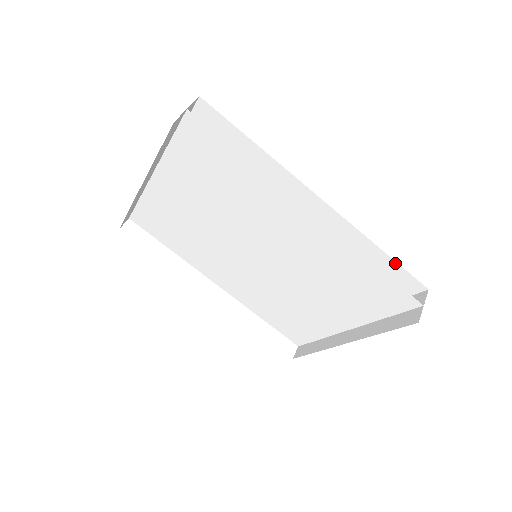
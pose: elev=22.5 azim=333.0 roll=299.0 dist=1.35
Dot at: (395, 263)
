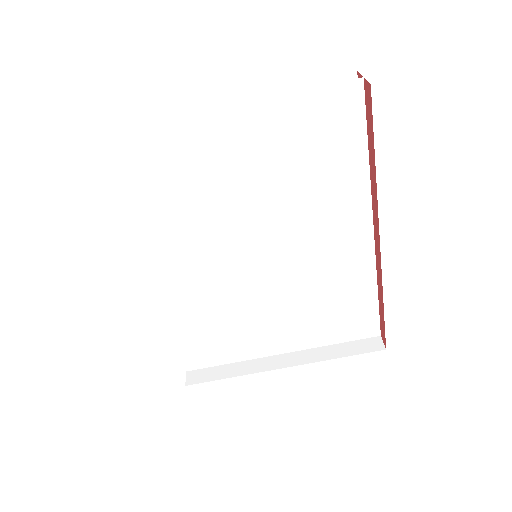
Dot at: occluded
